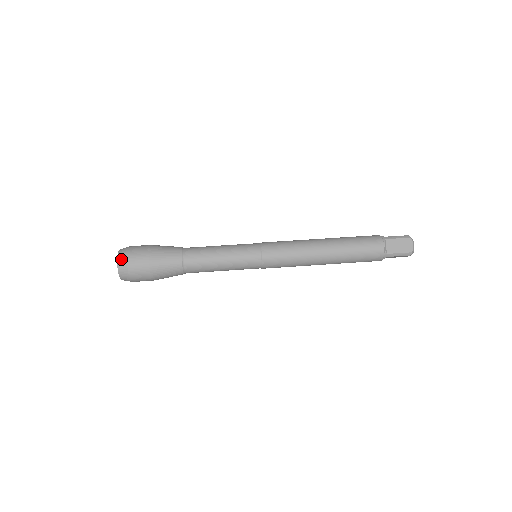
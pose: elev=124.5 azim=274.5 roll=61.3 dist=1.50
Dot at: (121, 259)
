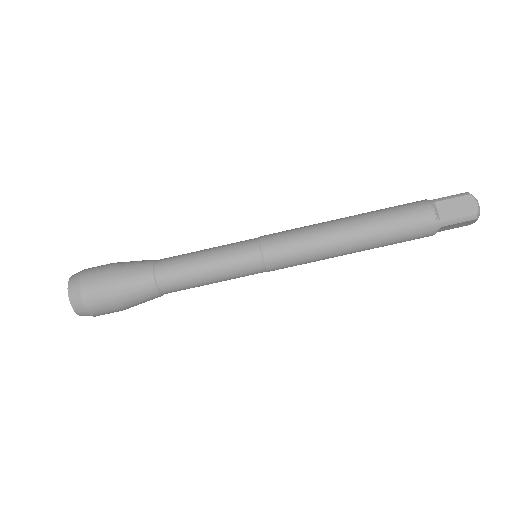
Dot at: (72, 286)
